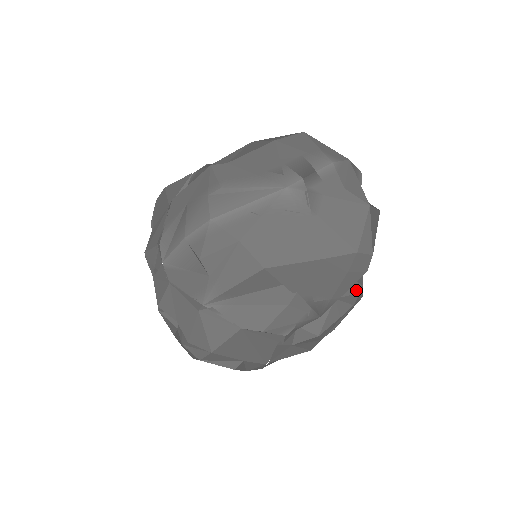
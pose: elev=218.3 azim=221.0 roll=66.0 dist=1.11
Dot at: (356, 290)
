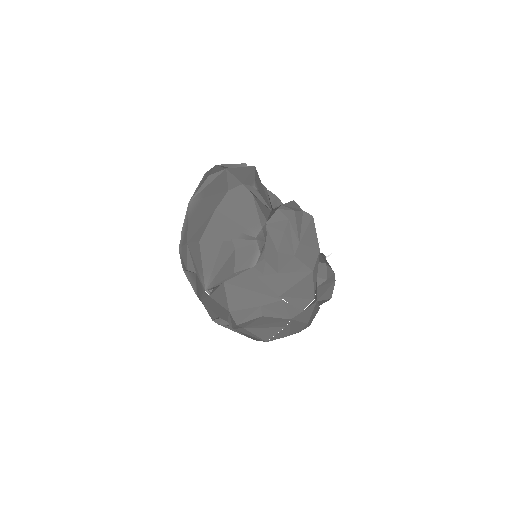
Dot at: (276, 210)
